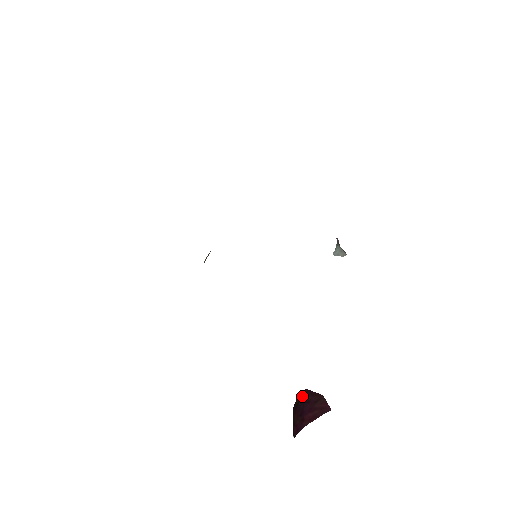
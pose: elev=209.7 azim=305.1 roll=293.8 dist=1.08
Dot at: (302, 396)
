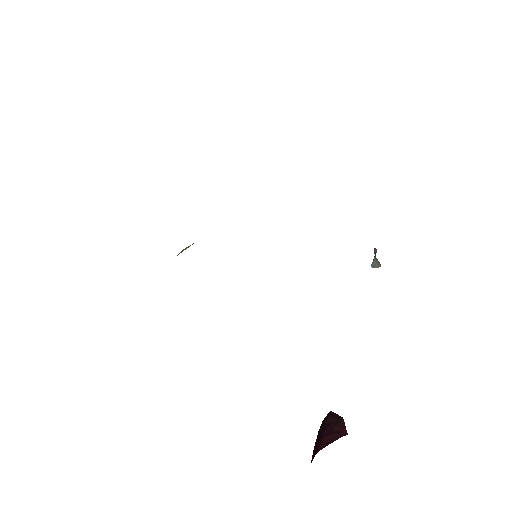
Dot at: (326, 418)
